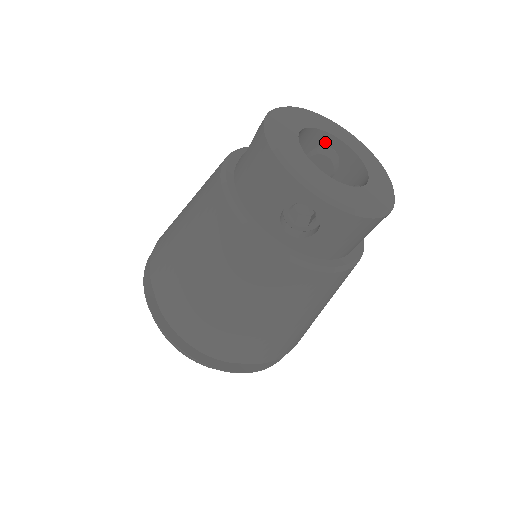
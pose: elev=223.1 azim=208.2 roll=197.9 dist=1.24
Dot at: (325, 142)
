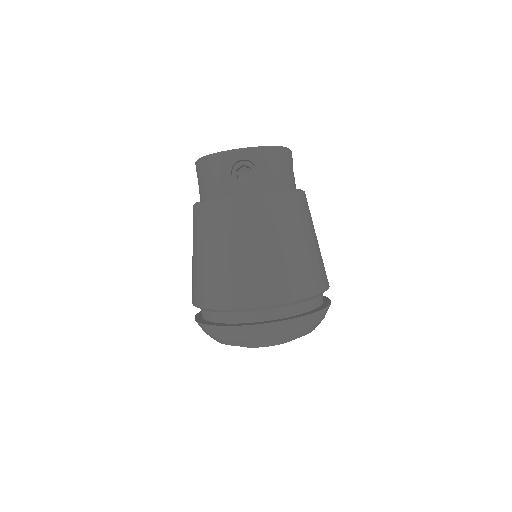
Dot at: occluded
